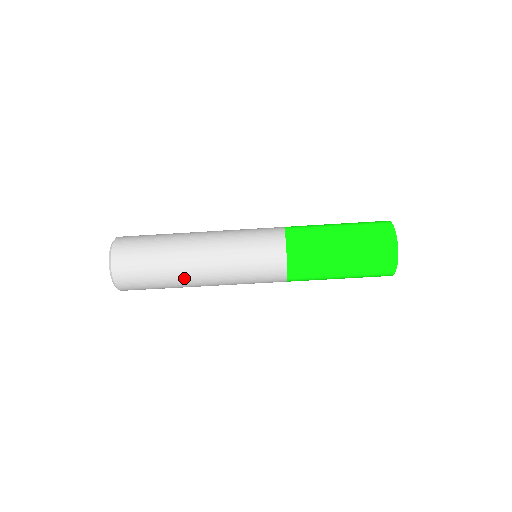
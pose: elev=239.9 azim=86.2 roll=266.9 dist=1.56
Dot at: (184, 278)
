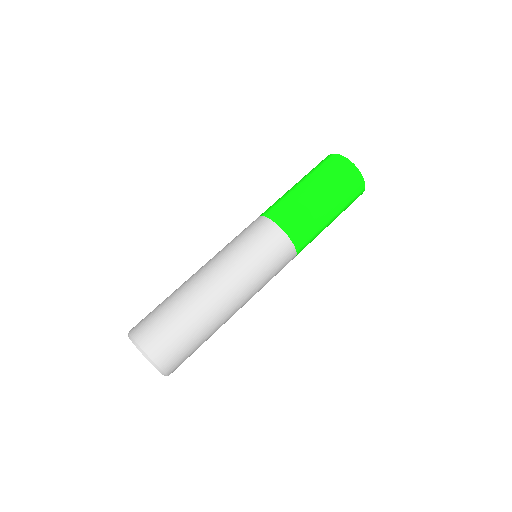
Dot at: (189, 285)
